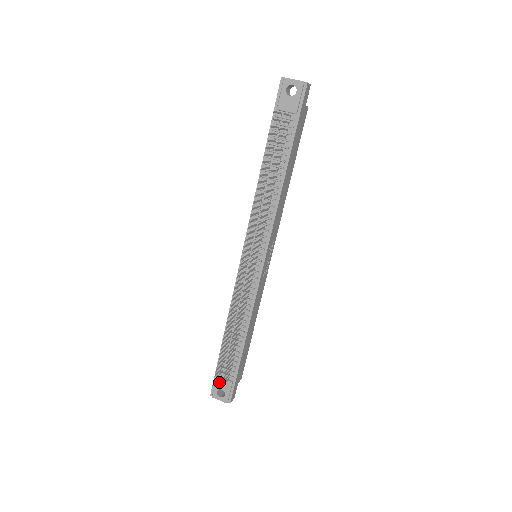
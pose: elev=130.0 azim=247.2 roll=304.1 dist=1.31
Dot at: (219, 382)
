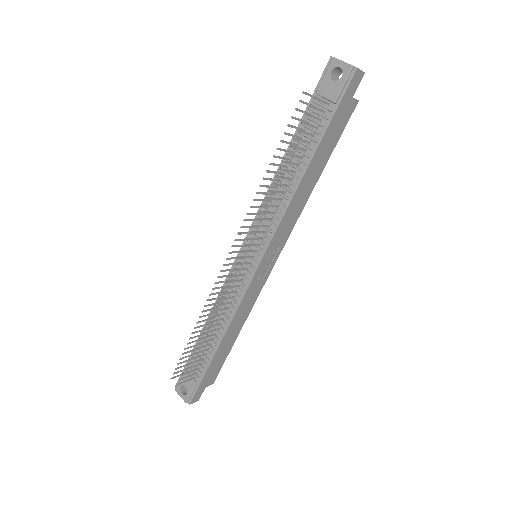
Dot at: occluded
